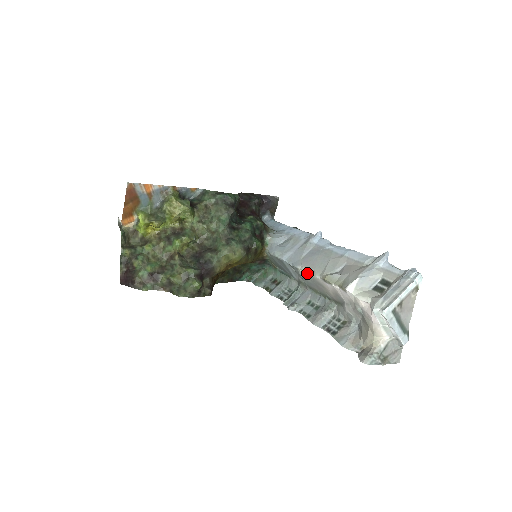
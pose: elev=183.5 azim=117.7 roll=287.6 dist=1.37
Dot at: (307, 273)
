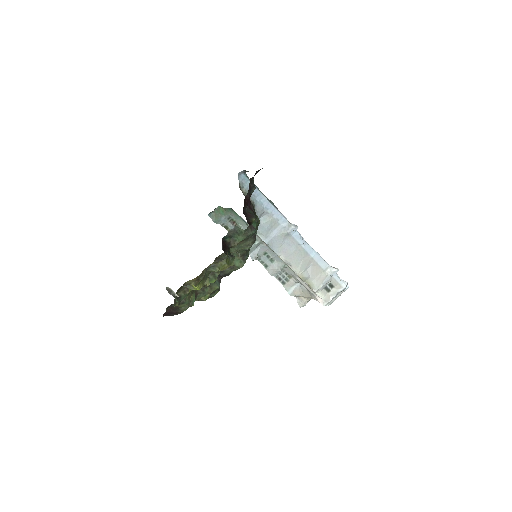
Dot at: (285, 262)
